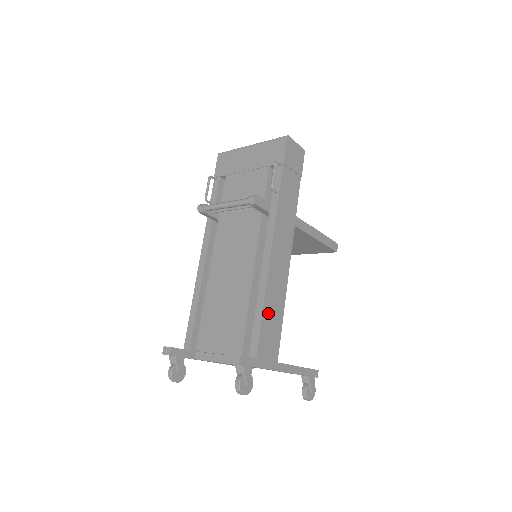
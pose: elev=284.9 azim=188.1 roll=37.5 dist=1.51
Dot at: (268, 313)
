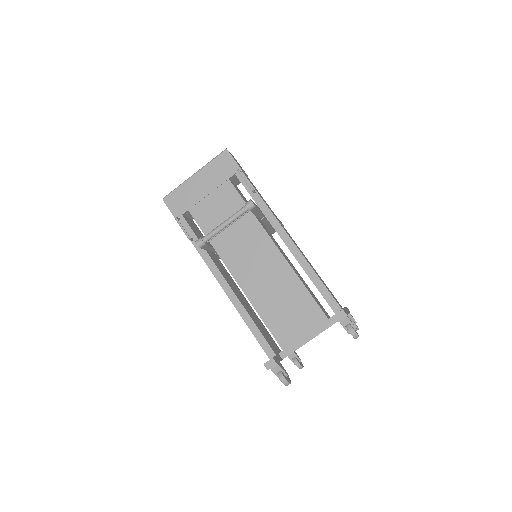
Dot at: (319, 277)
